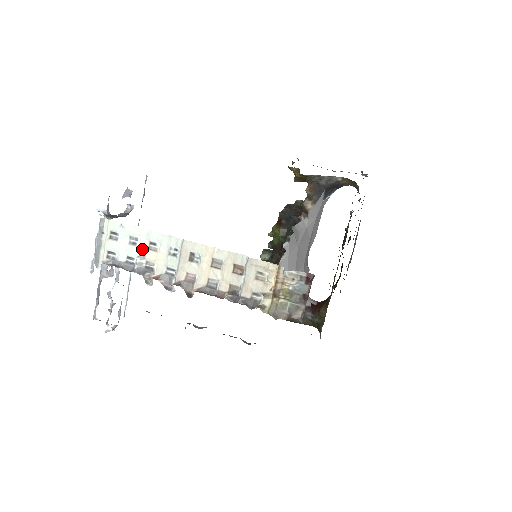
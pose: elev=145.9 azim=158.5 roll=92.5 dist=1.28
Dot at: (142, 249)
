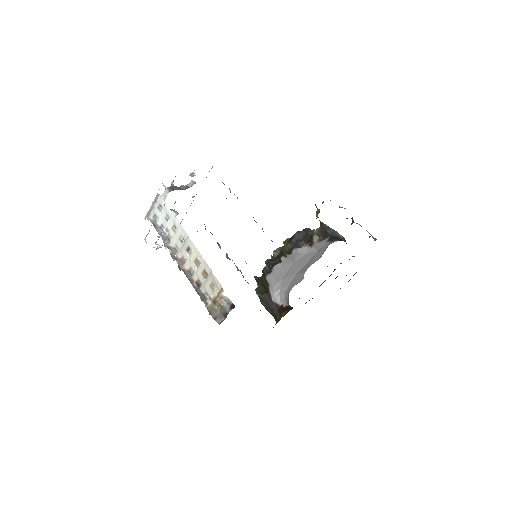
Dot at: (169, 226)
